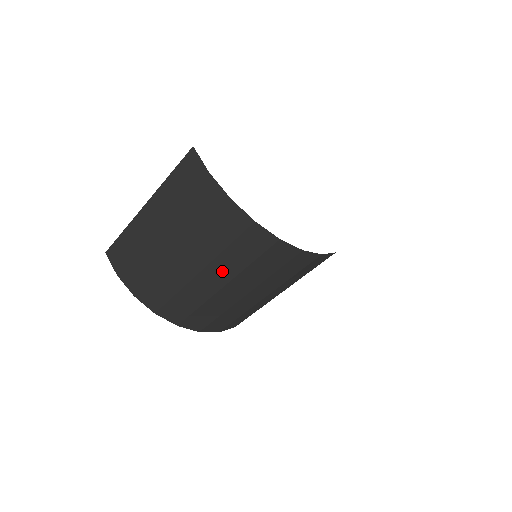
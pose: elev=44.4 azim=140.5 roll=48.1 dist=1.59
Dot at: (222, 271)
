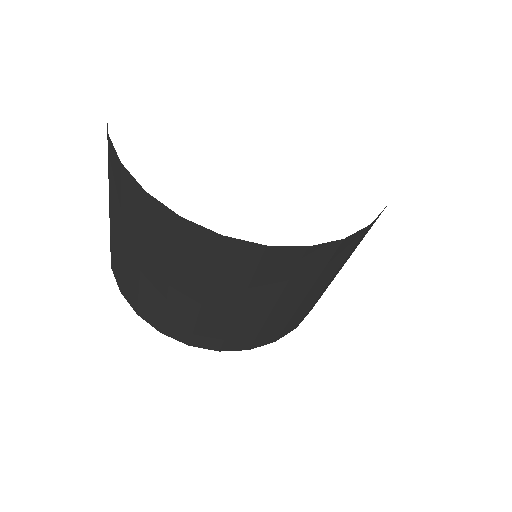
Dot at: (157, 264)
